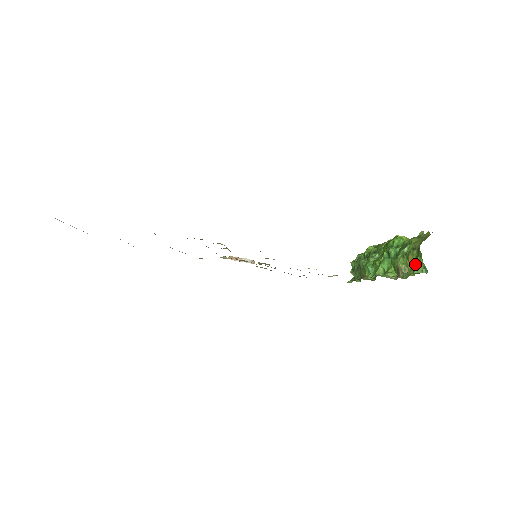
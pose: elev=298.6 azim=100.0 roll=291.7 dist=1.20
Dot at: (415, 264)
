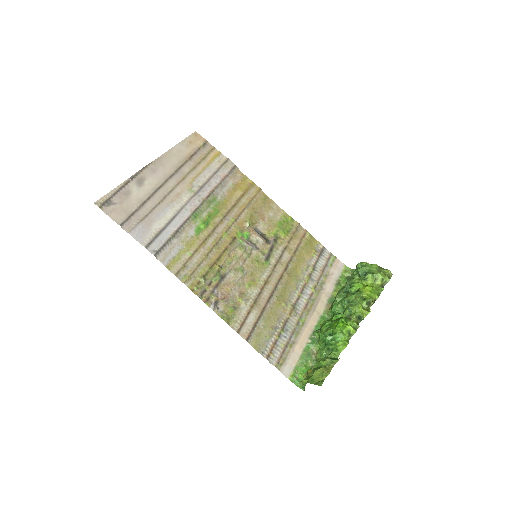
Dot at: (303, 381)
